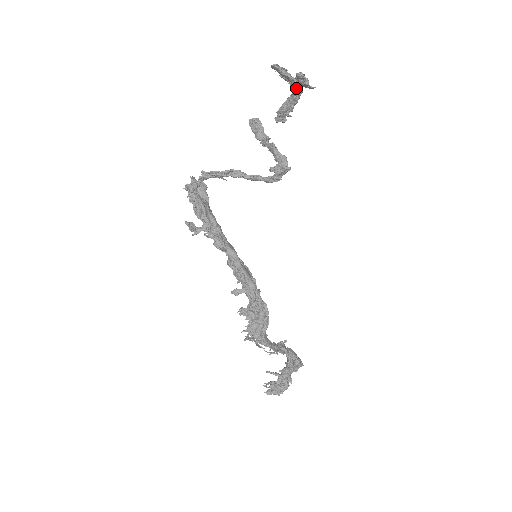
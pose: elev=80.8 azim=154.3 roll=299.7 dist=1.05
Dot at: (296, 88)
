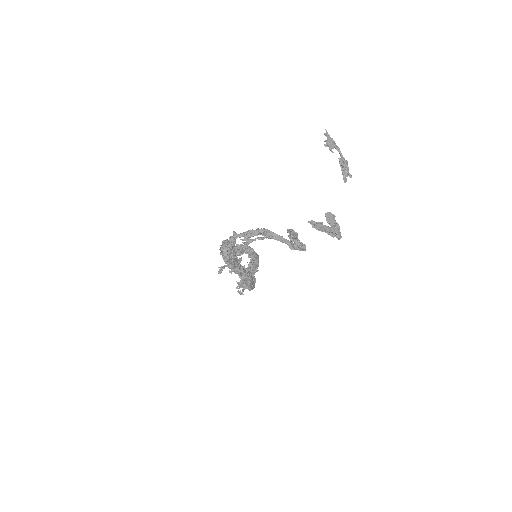
Dot at: (337, 238)
